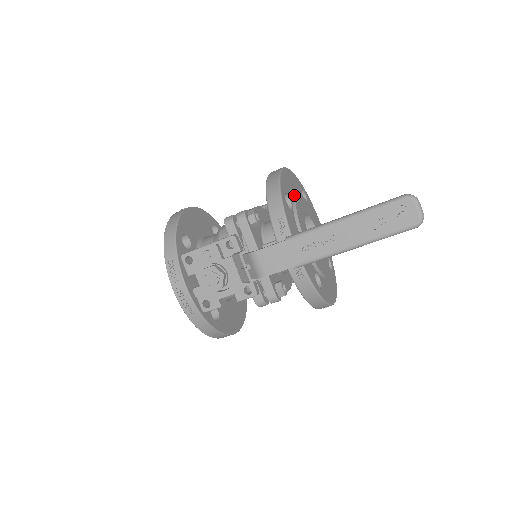
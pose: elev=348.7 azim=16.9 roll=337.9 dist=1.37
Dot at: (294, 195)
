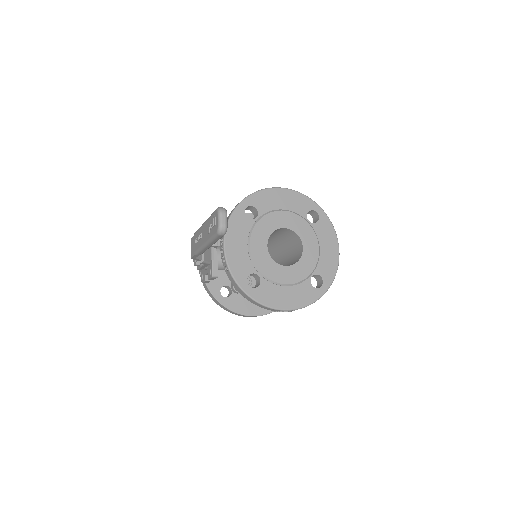
Dot at: (273, 210)
